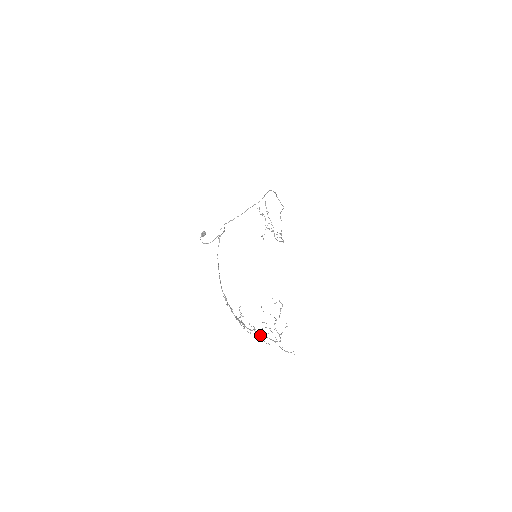
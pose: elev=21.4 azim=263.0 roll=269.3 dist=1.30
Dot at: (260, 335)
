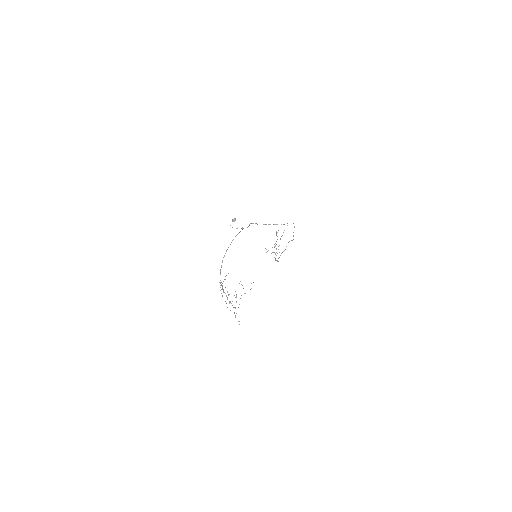
Dot at: occluded
